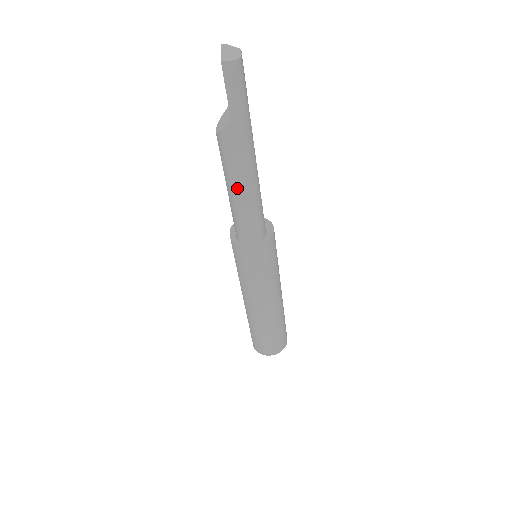
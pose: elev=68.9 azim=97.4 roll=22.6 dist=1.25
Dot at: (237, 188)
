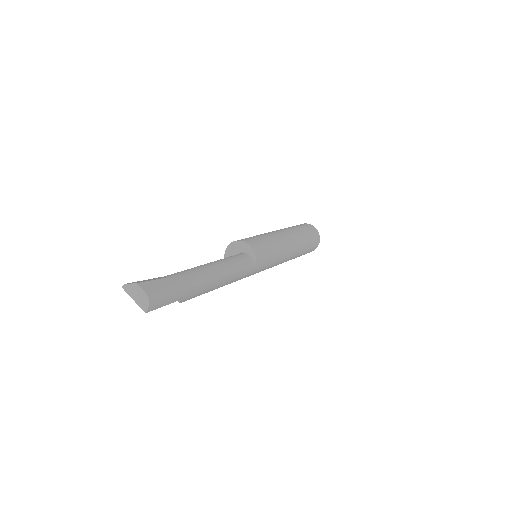
Dot at: (217, 288)
